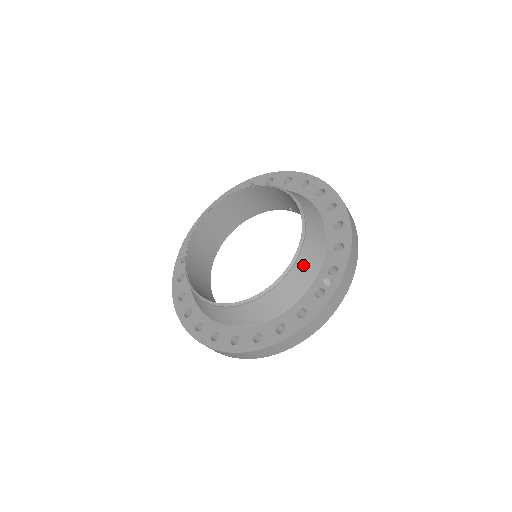
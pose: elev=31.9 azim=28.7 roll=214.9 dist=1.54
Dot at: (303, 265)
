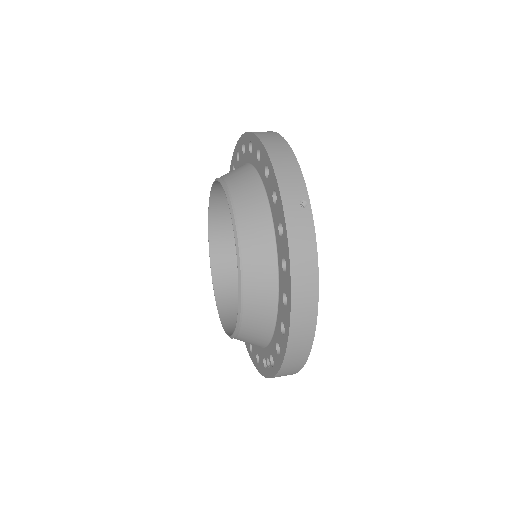
Dot at: (246, 340)
